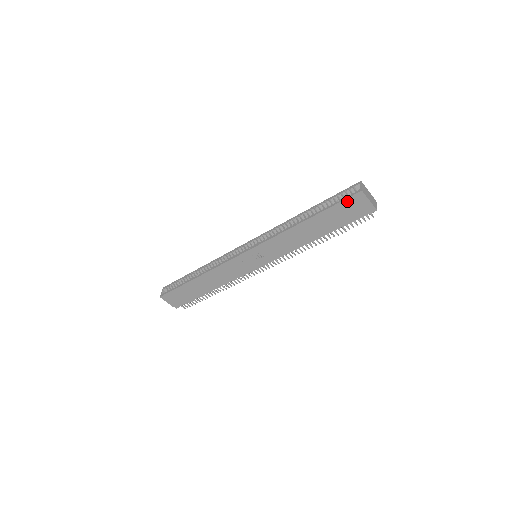
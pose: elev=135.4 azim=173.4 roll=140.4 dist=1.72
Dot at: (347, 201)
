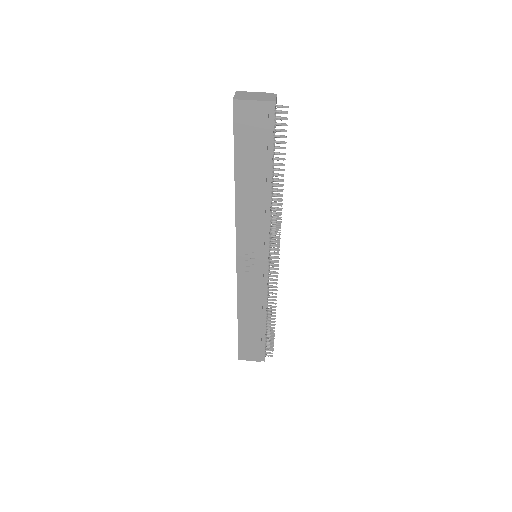
Dot at: (237, 124)
